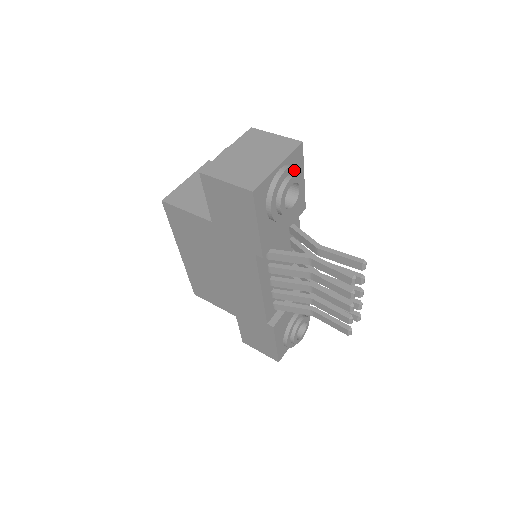
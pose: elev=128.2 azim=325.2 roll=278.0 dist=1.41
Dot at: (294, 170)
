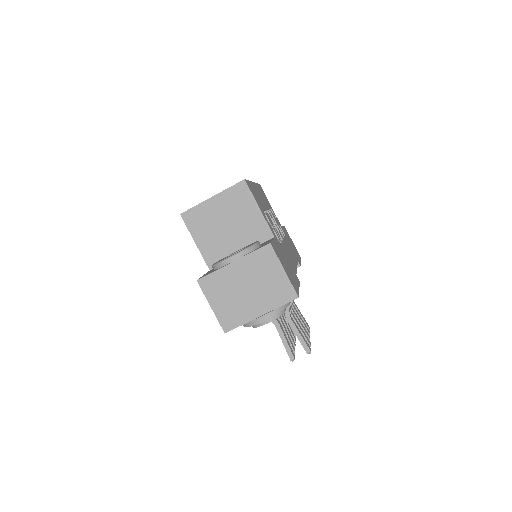
Dot at: (278, 312)
